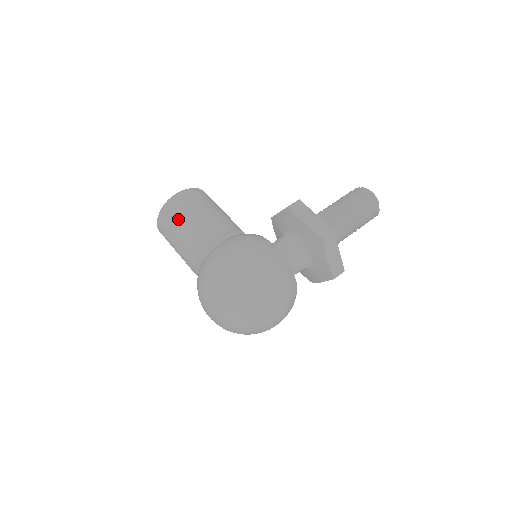
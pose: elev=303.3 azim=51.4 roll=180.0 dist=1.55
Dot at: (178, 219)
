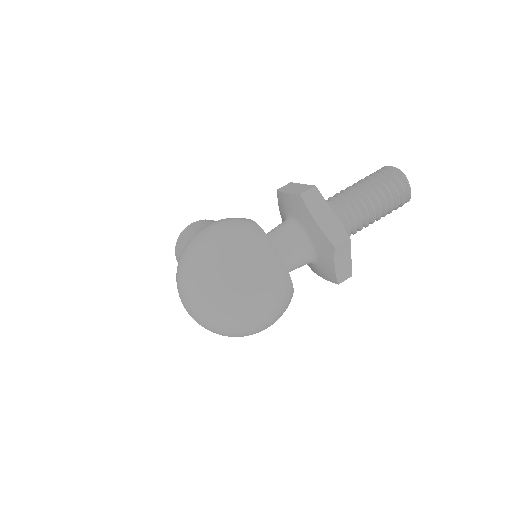
Dot at: (183, 240)
